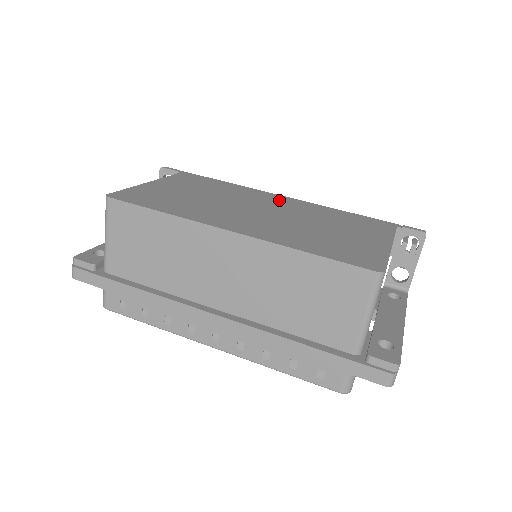
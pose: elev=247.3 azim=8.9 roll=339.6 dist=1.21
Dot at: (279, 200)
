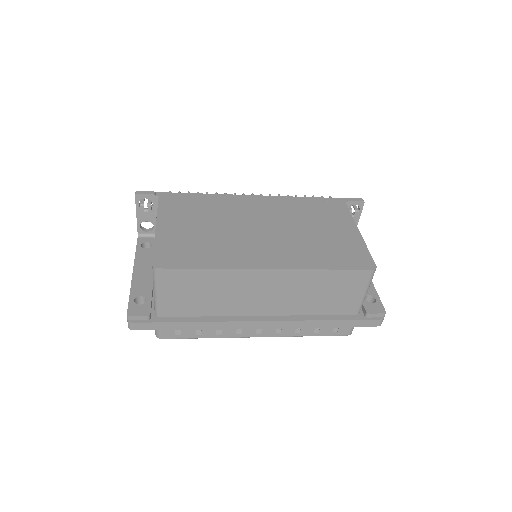
Dot at: (257, 204)
